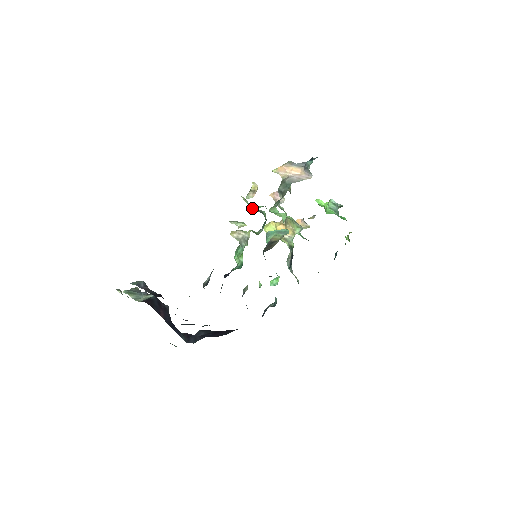
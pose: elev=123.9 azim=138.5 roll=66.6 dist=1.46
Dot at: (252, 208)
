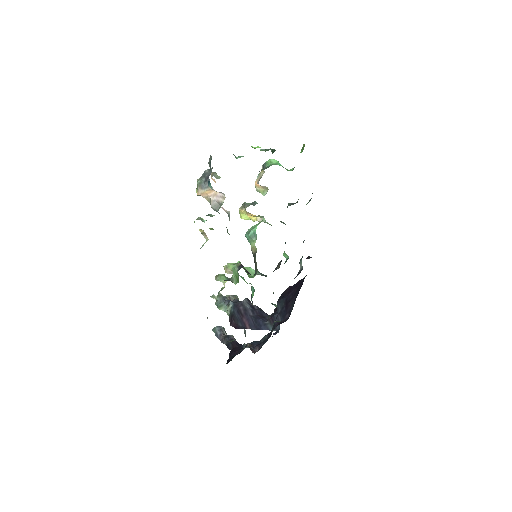
Dot at: occluded
